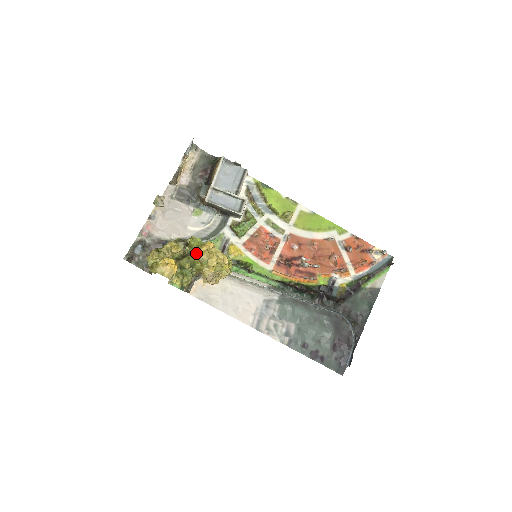
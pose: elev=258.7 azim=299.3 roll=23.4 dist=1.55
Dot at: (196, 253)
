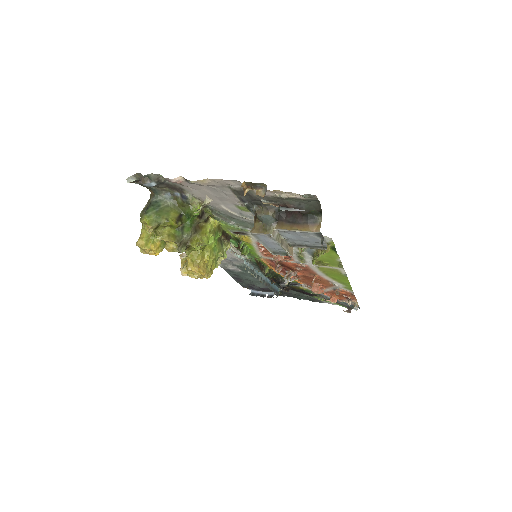
Dot at: (187, 259)
